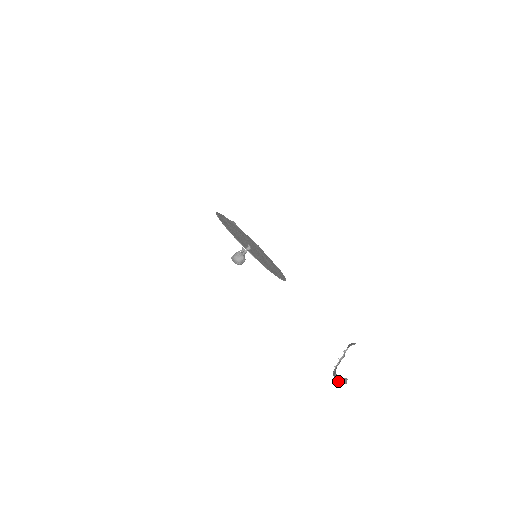
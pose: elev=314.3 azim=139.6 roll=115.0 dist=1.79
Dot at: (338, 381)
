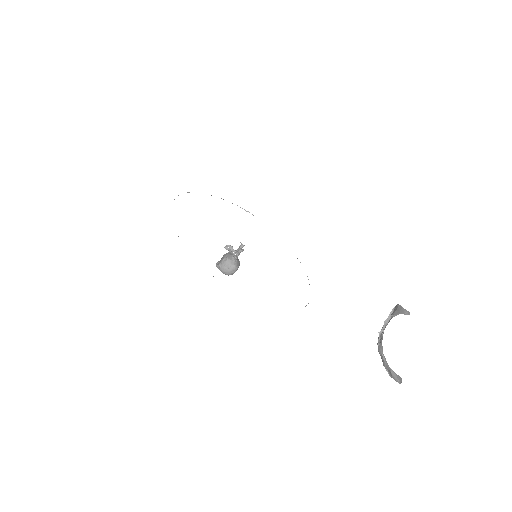
Dot at: (387, 370)
